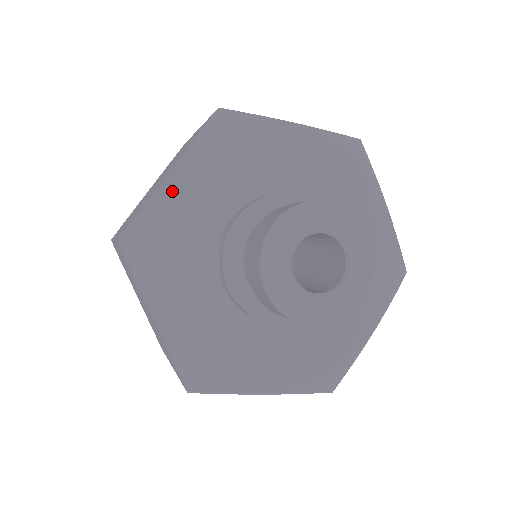
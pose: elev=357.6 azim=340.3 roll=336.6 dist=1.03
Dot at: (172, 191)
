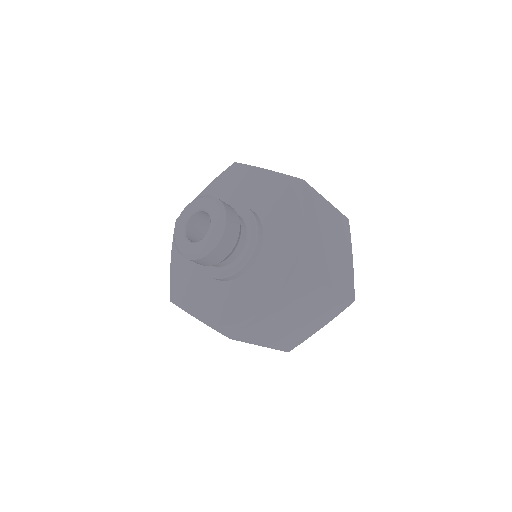
Dot at: occluded
